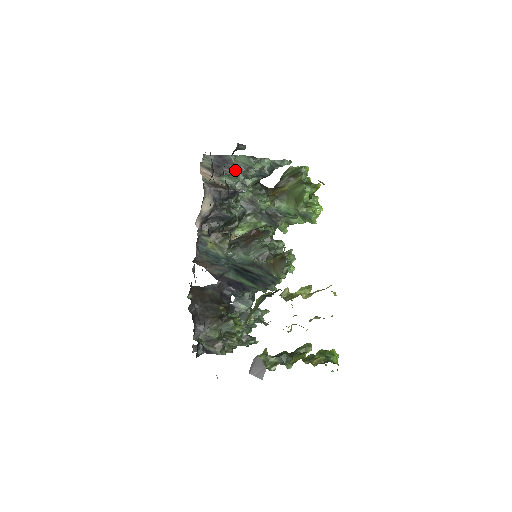
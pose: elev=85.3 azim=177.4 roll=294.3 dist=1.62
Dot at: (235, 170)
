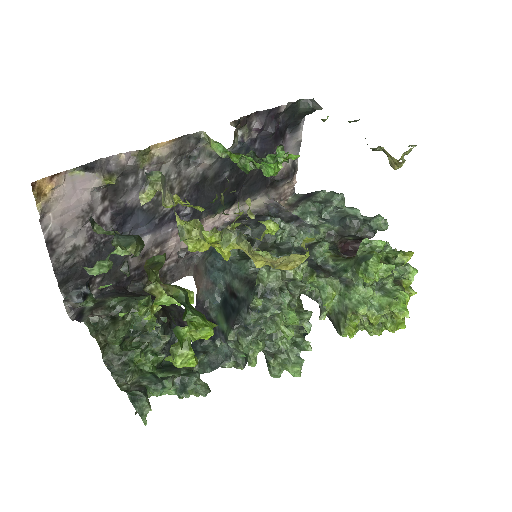
Dot at: (312, 201)
